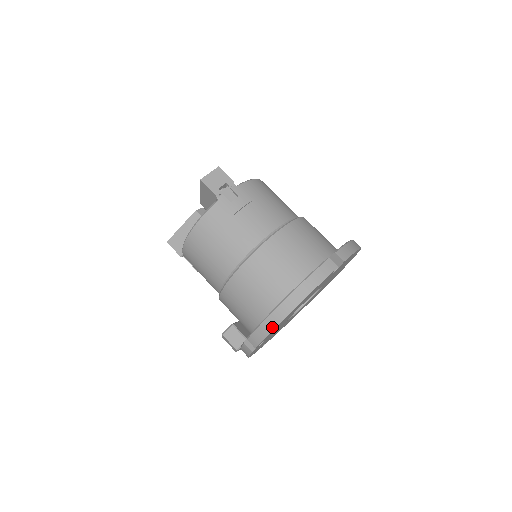
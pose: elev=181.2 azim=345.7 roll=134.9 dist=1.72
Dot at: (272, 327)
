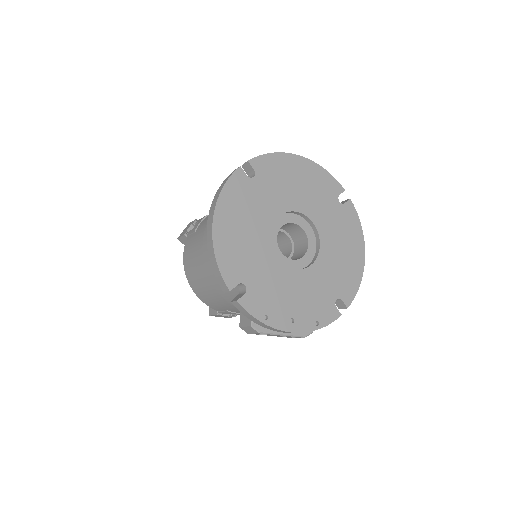
Dot at: (213, 252)
